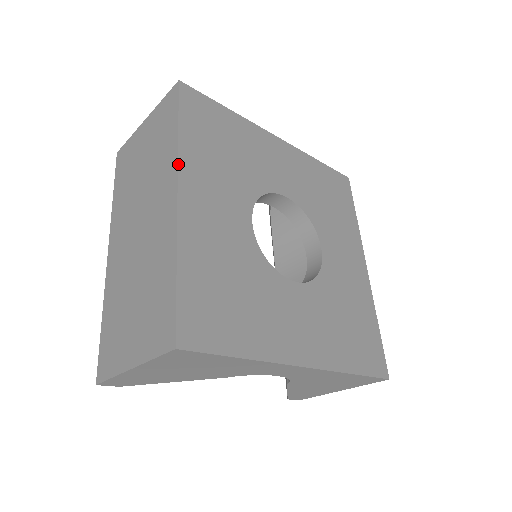
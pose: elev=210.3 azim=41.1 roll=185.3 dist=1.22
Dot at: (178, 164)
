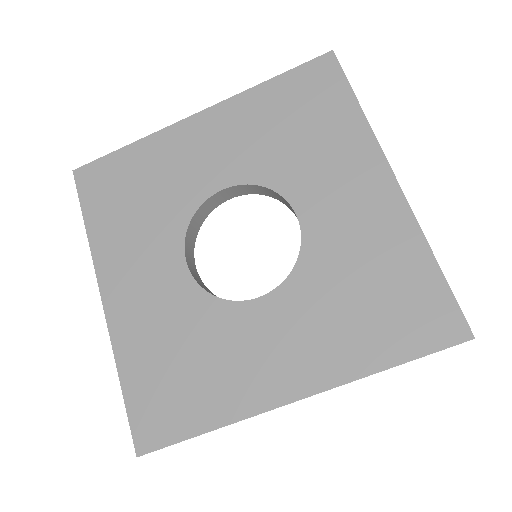
Dot at: (94, 267)
